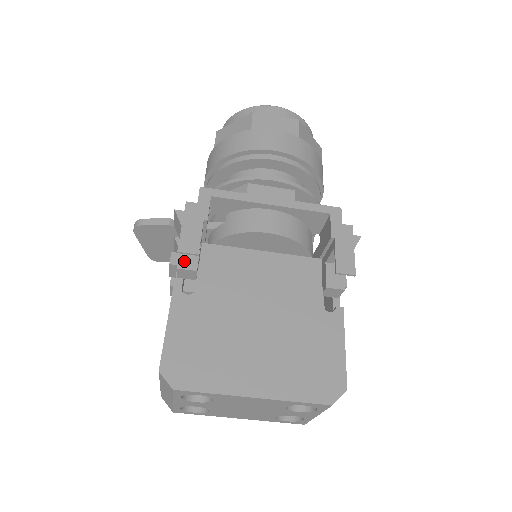
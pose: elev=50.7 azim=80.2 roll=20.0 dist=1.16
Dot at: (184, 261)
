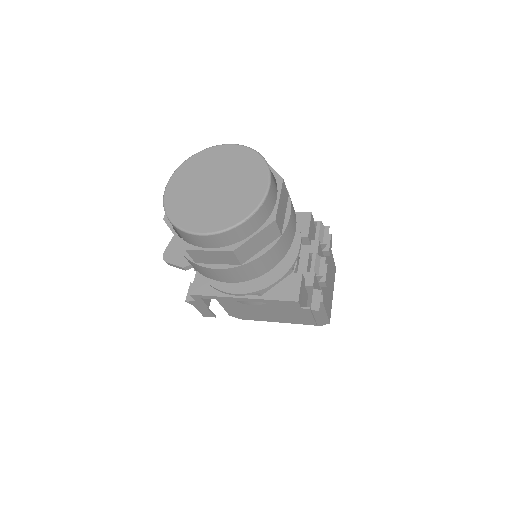
Dot at: occluded
